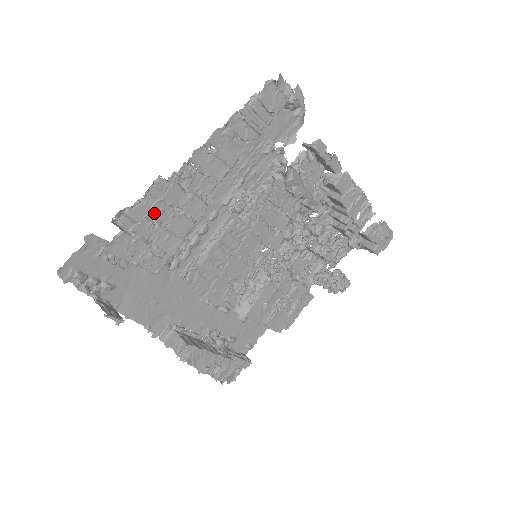
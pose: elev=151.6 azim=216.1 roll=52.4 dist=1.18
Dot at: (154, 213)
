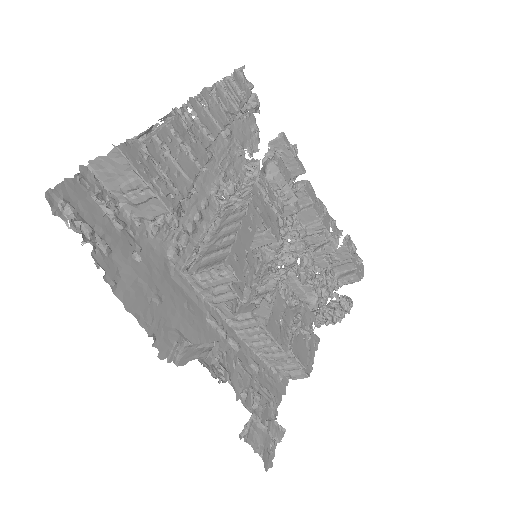
Dot at: (163, 137)
